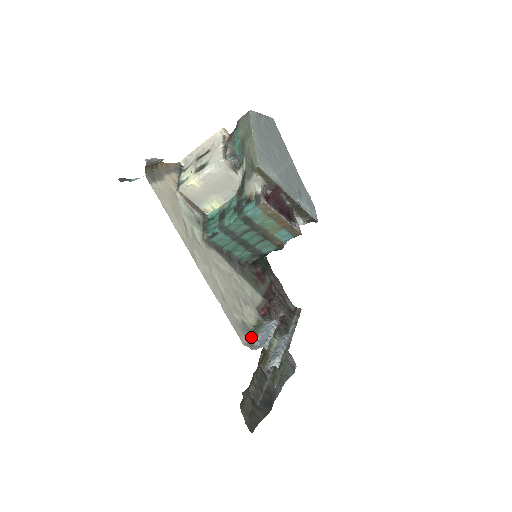
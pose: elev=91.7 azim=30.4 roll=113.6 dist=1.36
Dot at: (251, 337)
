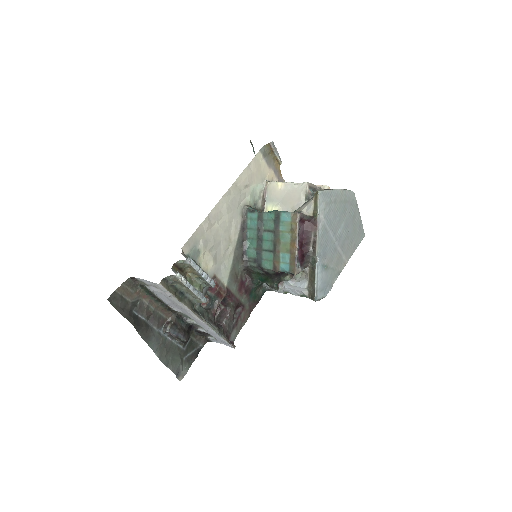
Dot at: (191, 258)
